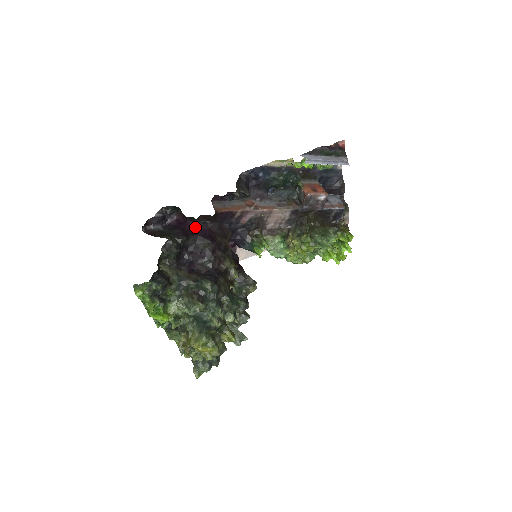
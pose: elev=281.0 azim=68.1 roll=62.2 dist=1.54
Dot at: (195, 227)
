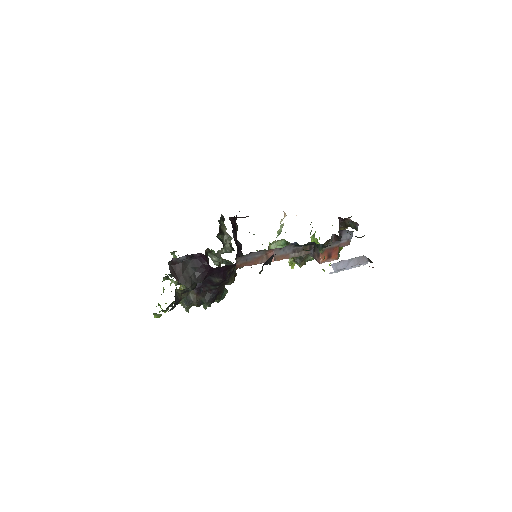
Dot at: (214, 269)
